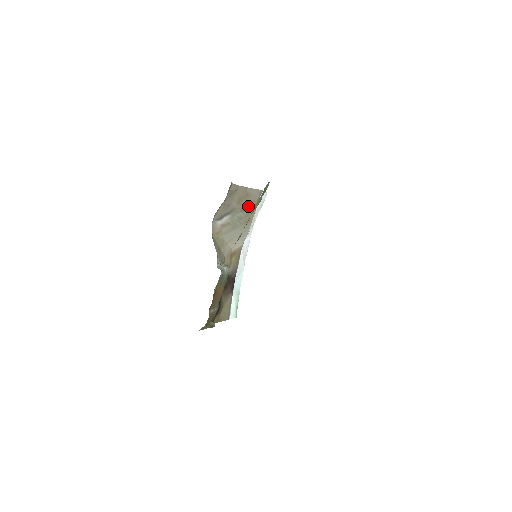
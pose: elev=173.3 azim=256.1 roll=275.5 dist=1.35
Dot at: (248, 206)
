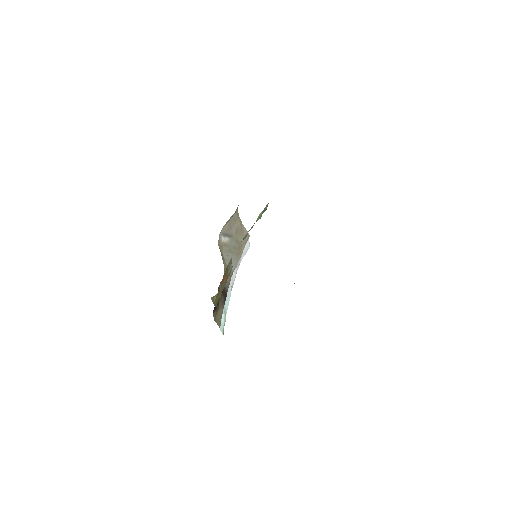
Dot at: (240, 241)
